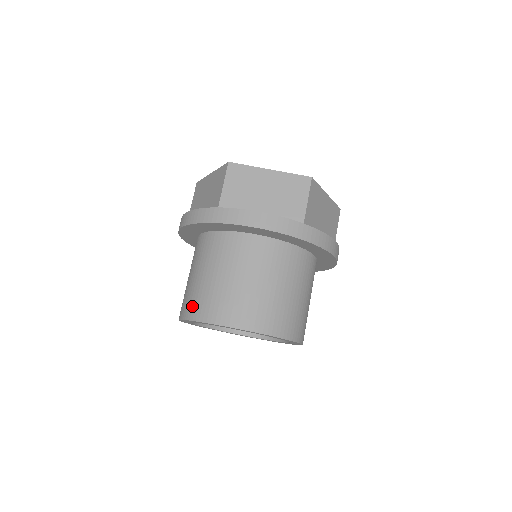
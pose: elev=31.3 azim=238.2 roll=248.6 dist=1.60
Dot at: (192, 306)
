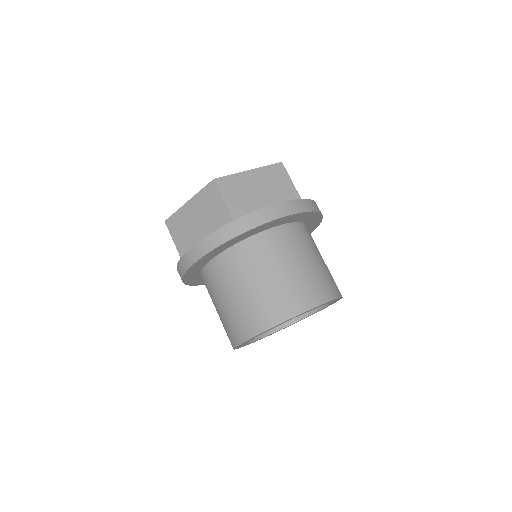
Dot at: occluded
